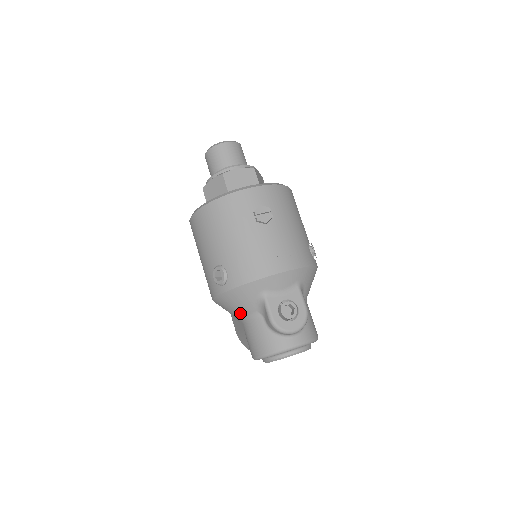
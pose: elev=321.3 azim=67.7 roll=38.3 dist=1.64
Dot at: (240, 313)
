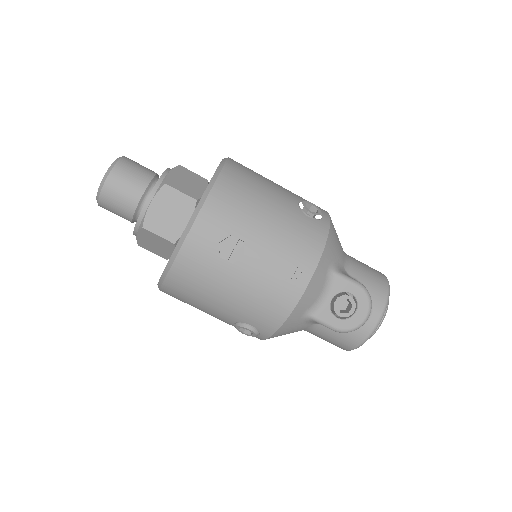
Dot at: occluded
